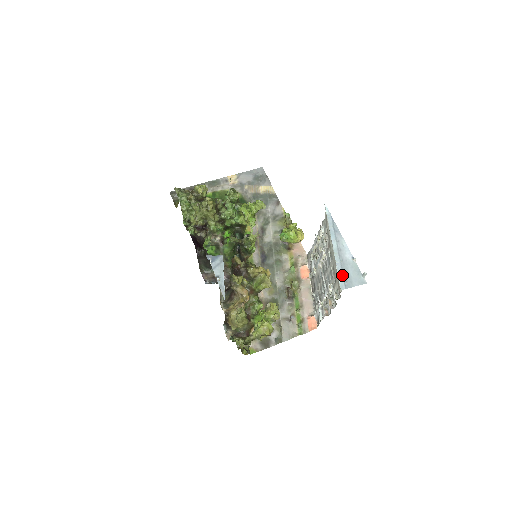
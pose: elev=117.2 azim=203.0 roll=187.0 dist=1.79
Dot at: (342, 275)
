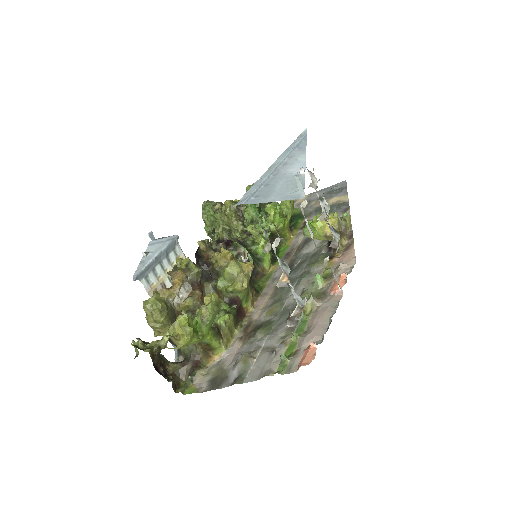
Dot at: (254, 189)
